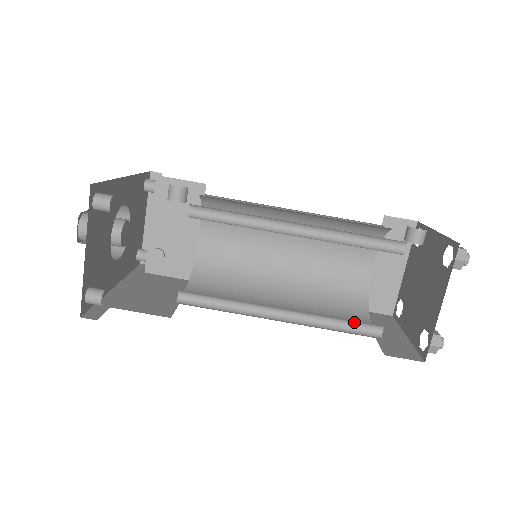
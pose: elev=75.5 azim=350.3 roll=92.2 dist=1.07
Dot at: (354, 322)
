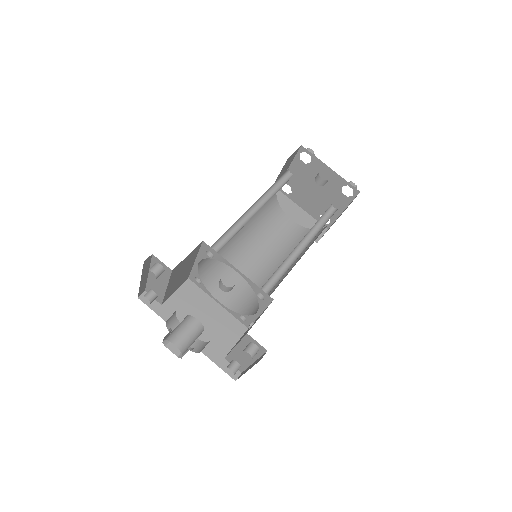
Dot at: occluded
